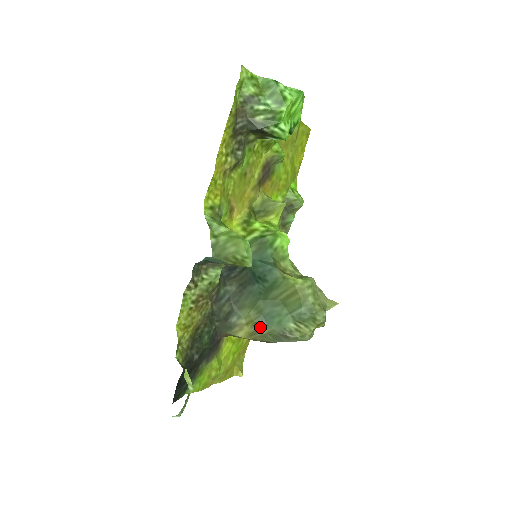
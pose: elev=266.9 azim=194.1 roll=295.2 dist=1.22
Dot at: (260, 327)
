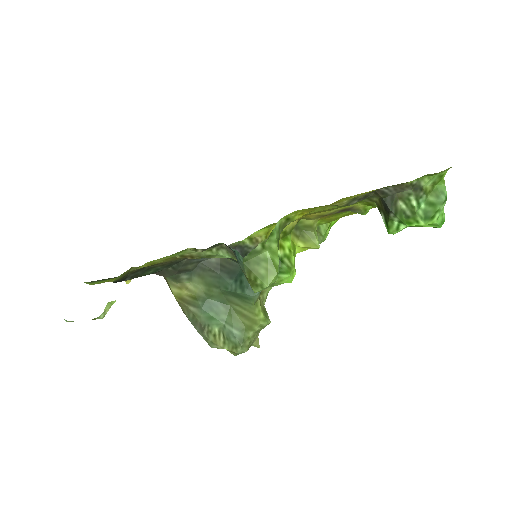
Dot at: (194, 303)
